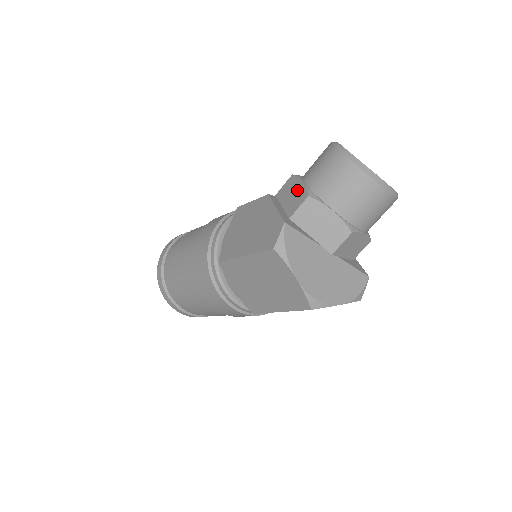
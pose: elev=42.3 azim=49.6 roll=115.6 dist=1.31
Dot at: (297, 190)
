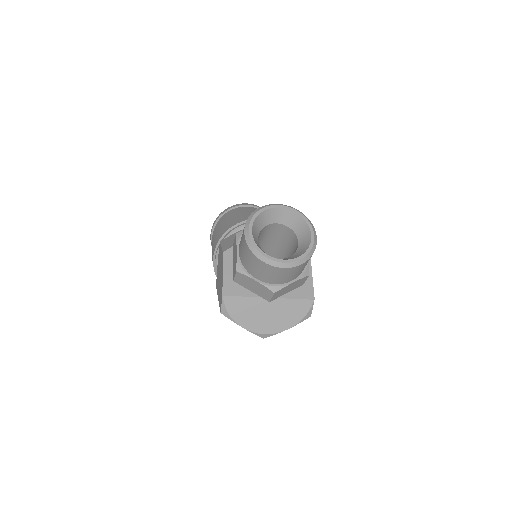
Dot at: (235, 257)
